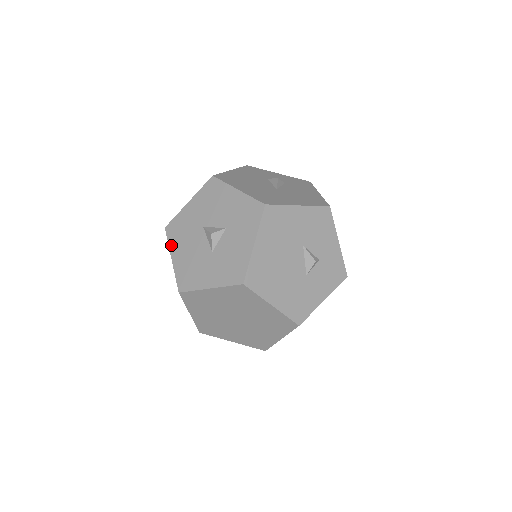
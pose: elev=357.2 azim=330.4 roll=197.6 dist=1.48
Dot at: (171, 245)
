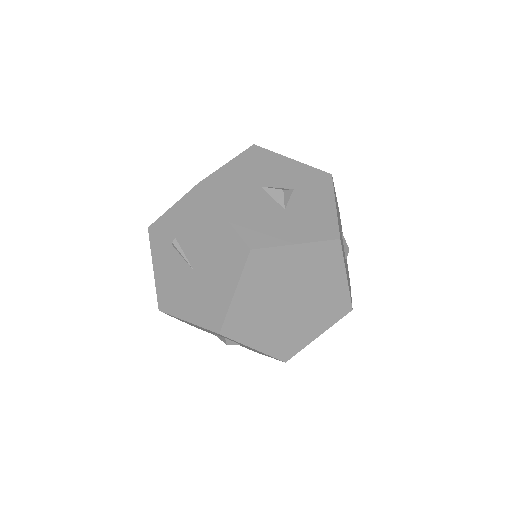
Dot at: (217, 200)
